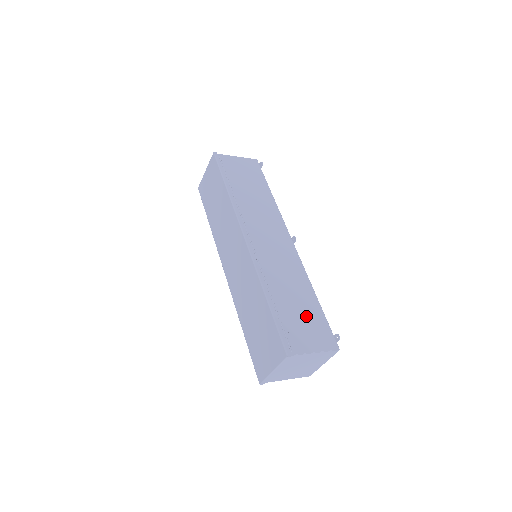
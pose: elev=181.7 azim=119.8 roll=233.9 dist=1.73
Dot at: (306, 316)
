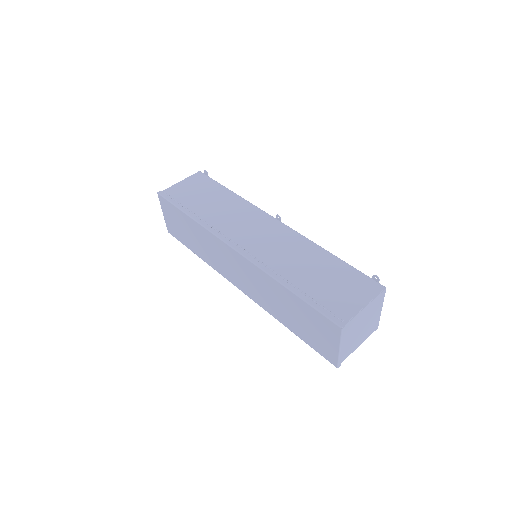
Dot at: (335, 279)
